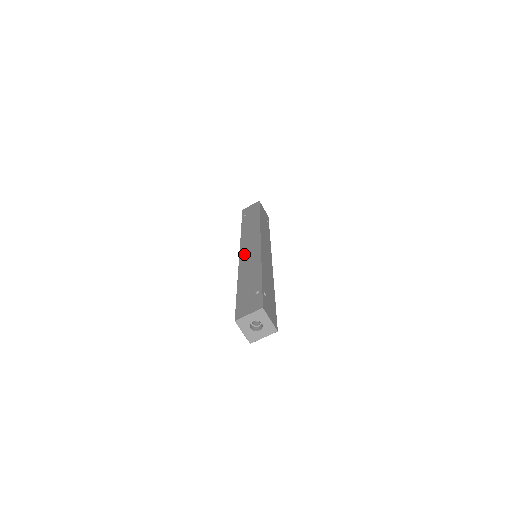
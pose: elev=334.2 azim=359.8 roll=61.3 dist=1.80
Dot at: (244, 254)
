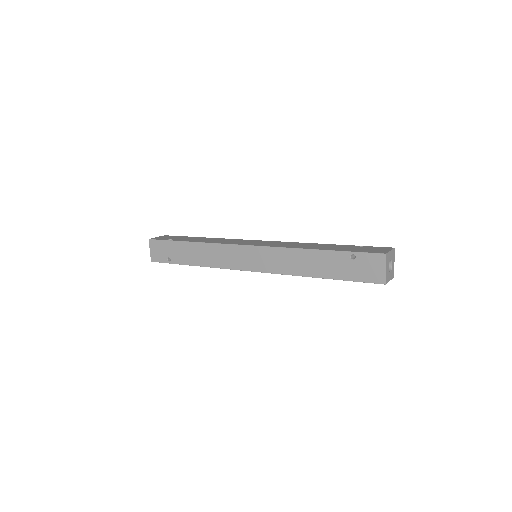
Dot at: (264, 244)
